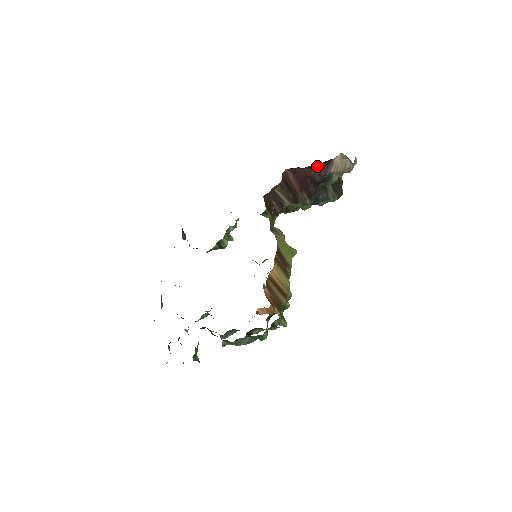
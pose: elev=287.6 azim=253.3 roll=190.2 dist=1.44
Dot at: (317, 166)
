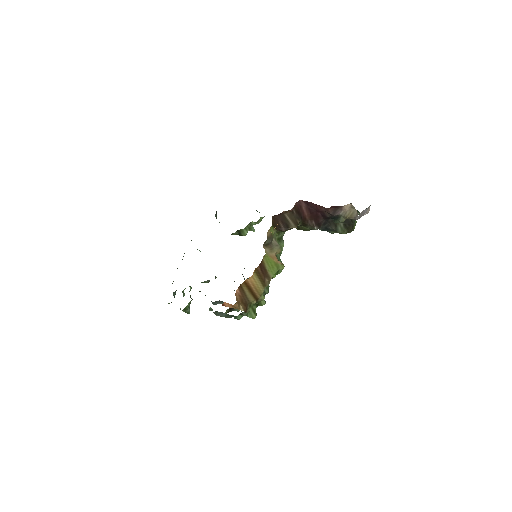
Dot at: occluded
